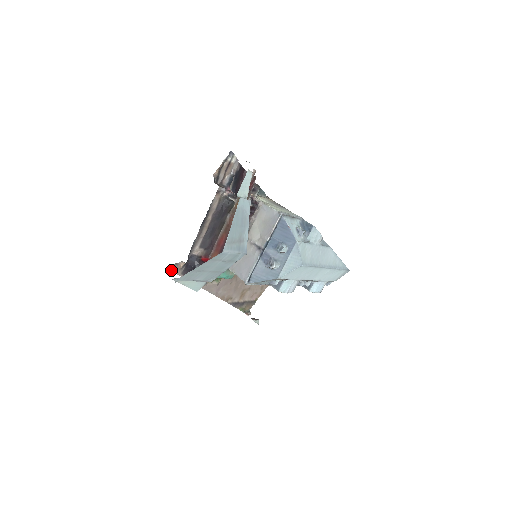
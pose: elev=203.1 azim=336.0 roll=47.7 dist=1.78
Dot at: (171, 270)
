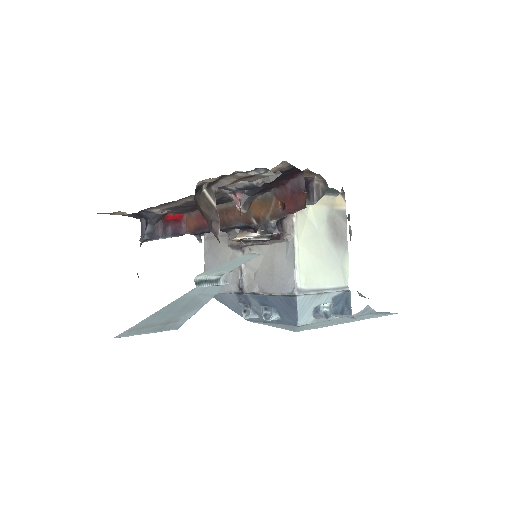
Dot at: (102, 213)
